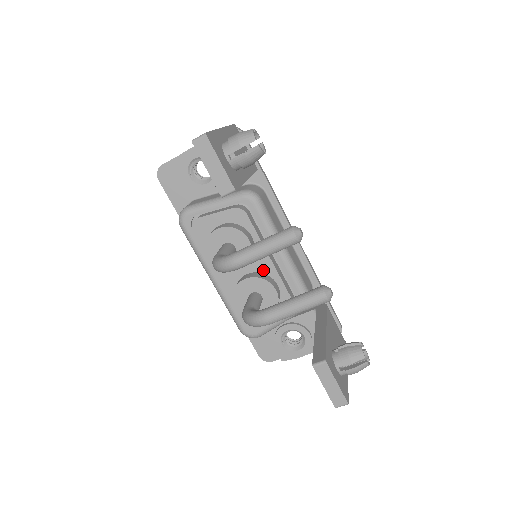
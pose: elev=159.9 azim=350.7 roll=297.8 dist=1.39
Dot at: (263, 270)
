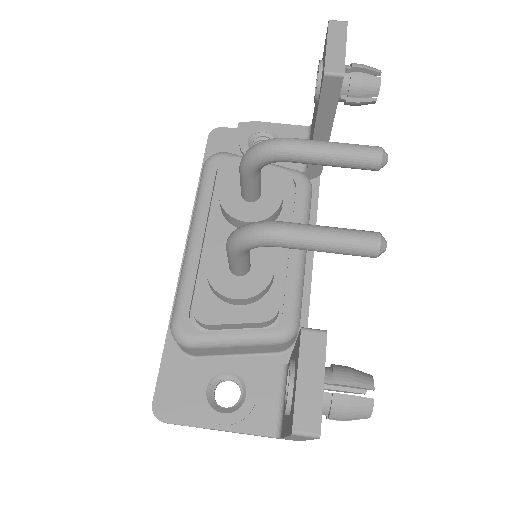
Dot at: occluded
